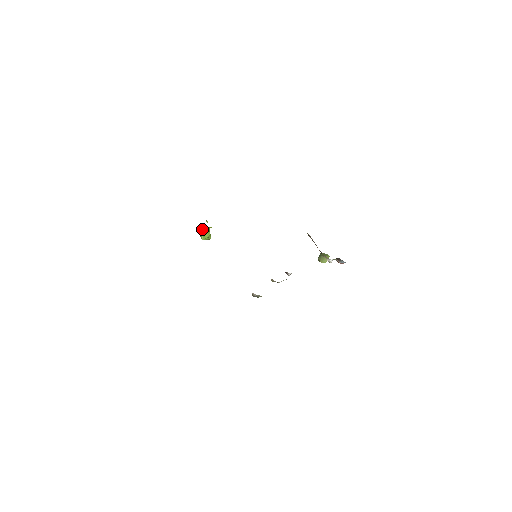
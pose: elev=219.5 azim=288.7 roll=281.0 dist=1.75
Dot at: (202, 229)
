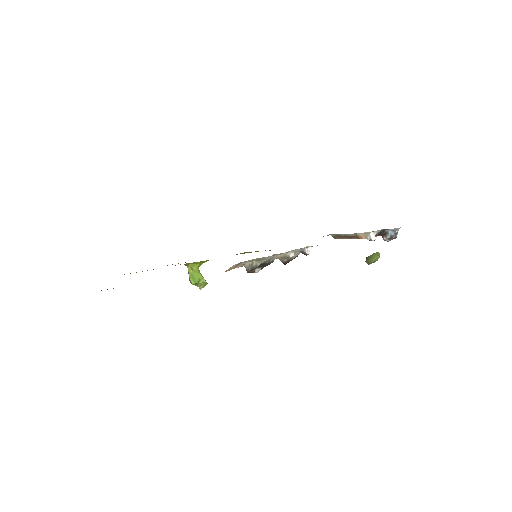
Dot at: (188, 271)
